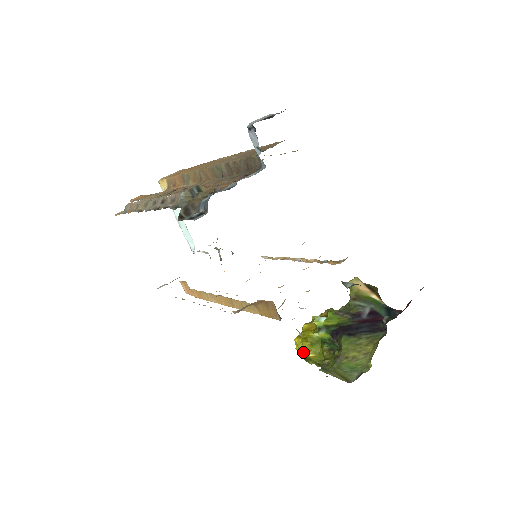
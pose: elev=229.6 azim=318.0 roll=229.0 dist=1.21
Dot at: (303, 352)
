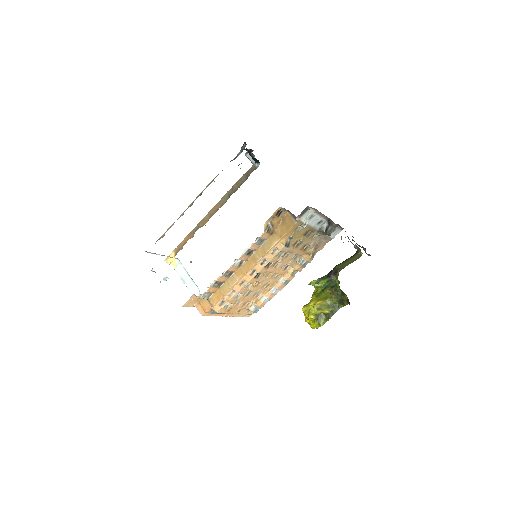
Dot at: (313, 305)
